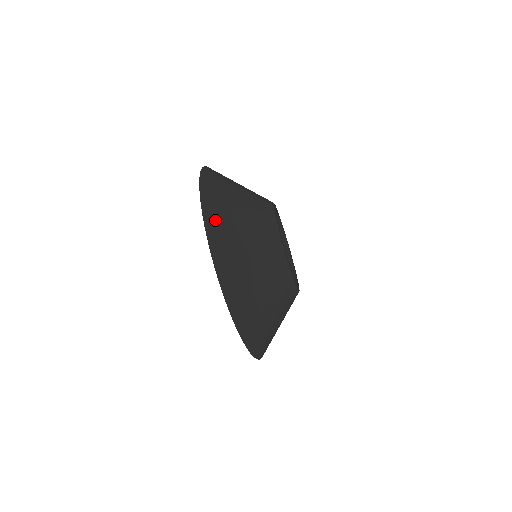
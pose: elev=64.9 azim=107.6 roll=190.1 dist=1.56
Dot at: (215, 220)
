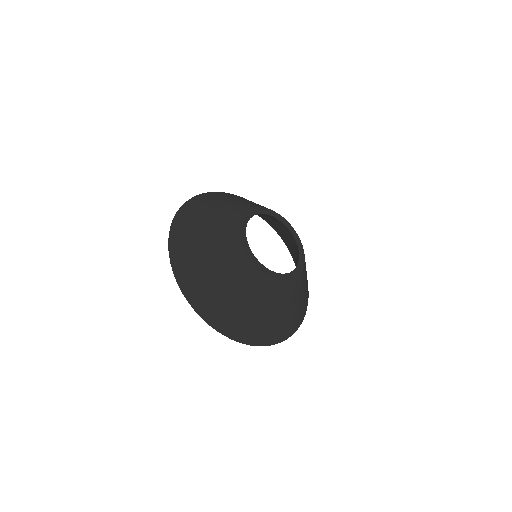
Dot at: (207, 309)
